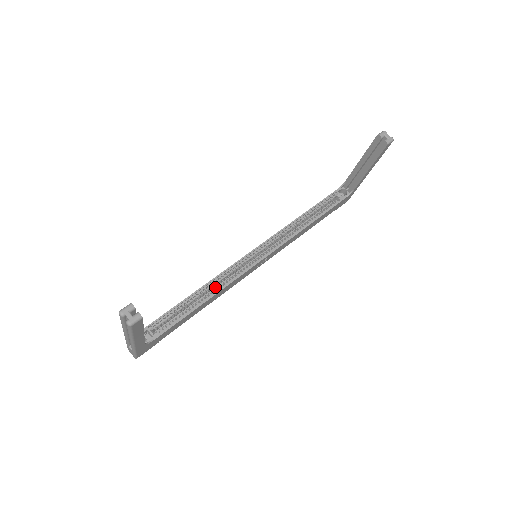
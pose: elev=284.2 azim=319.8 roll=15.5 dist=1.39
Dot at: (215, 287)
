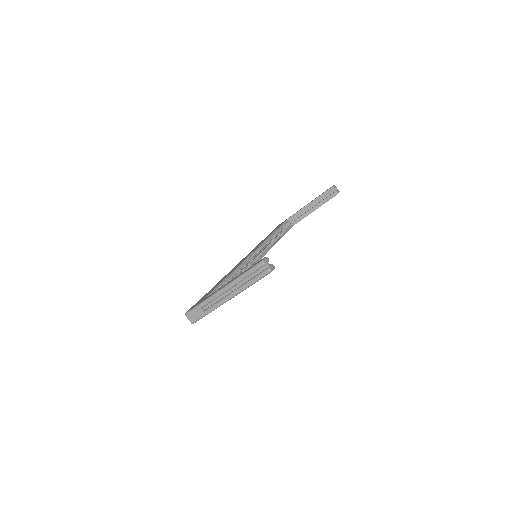
Dot at: occluded
